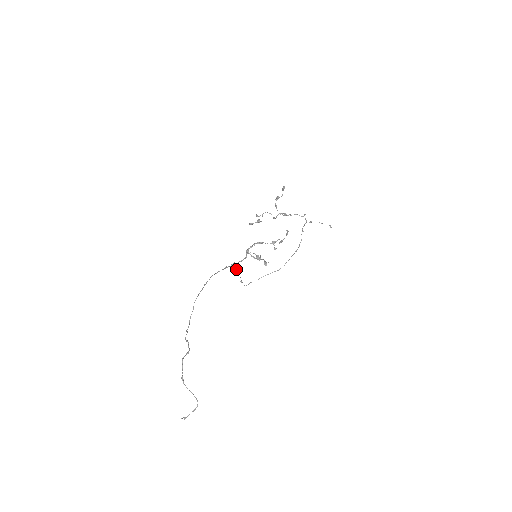
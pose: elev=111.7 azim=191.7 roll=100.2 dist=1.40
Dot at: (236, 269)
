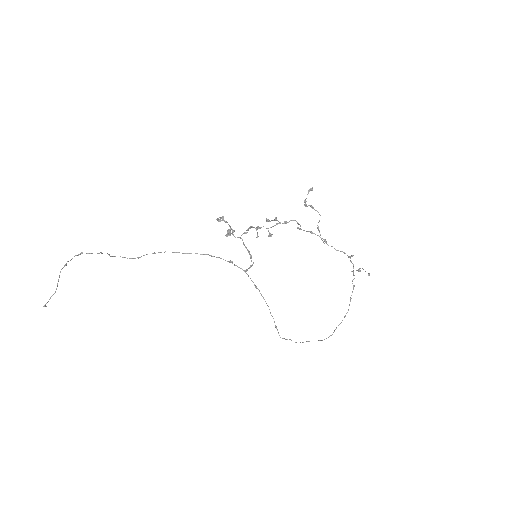
Dot at: occluded
